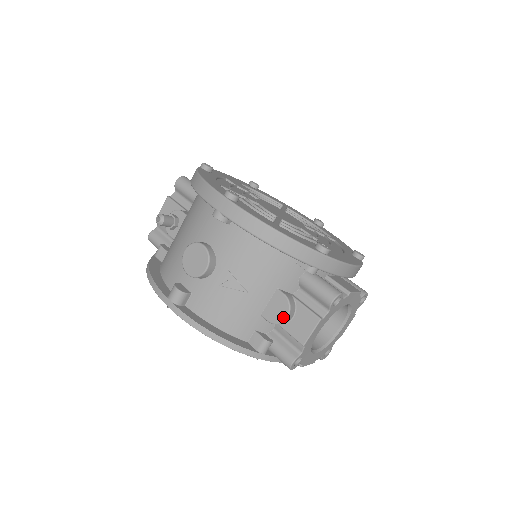
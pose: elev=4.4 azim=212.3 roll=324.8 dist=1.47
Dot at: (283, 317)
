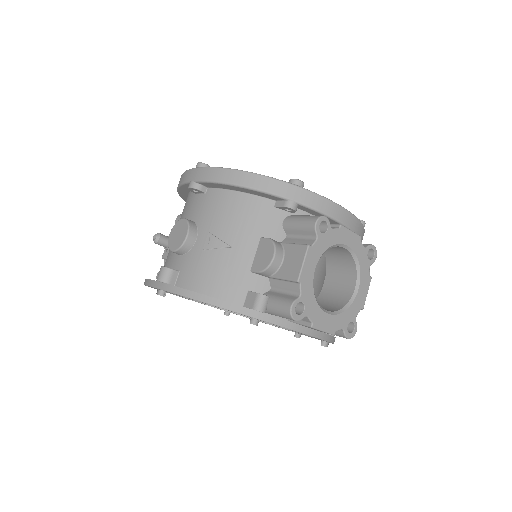
Dot at: (270, 258)
